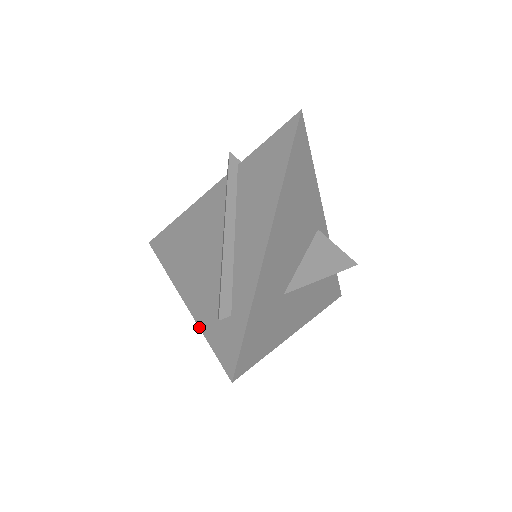
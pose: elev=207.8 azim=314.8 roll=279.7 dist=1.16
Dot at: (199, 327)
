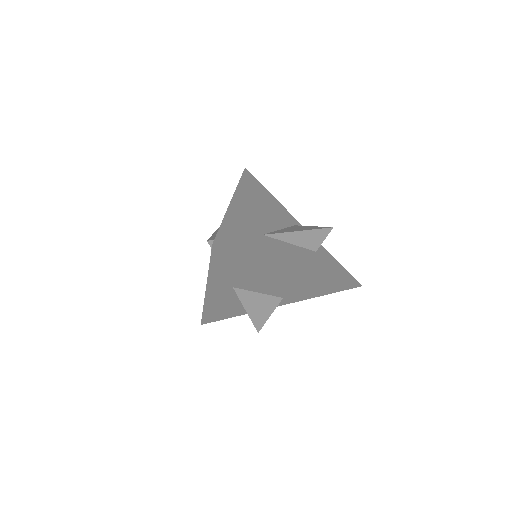
Dot at: (208, 275)
